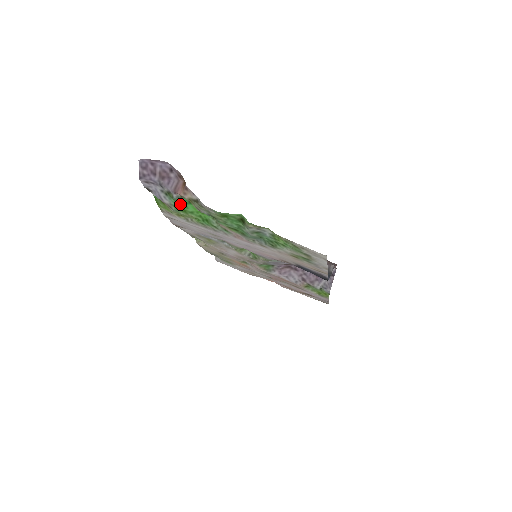
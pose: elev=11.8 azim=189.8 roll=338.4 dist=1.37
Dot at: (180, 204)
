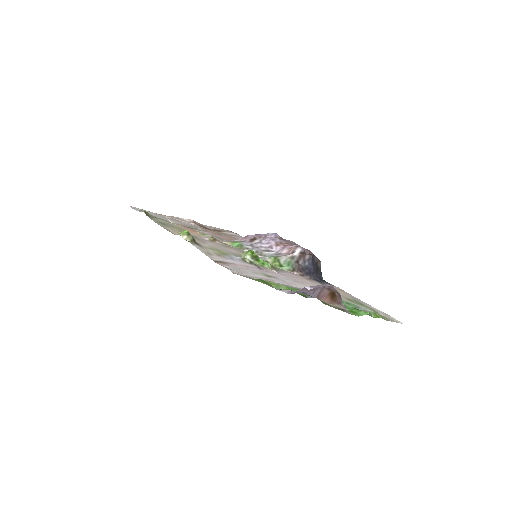
Dot at: occluded
